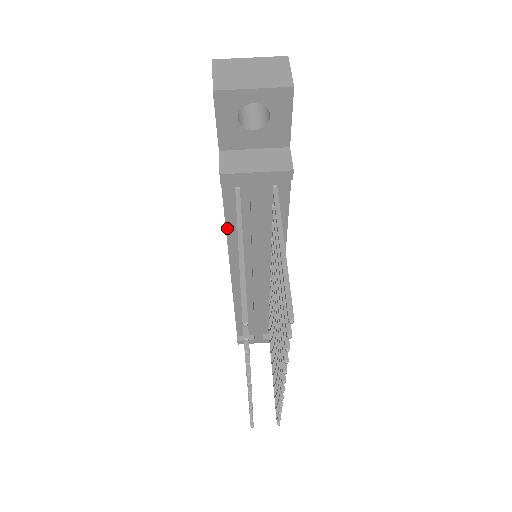
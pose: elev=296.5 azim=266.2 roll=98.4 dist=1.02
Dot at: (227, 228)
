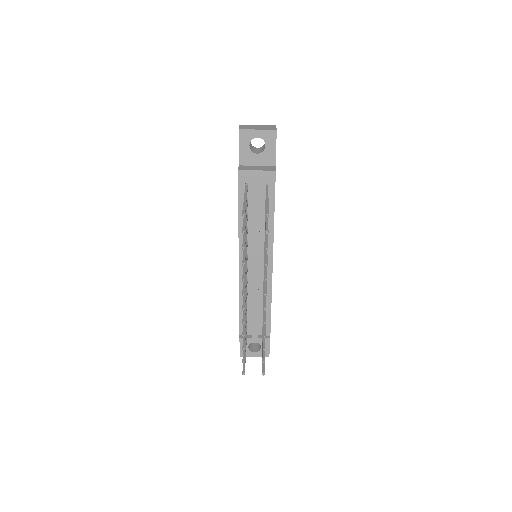
Dot at: (239, 216)
